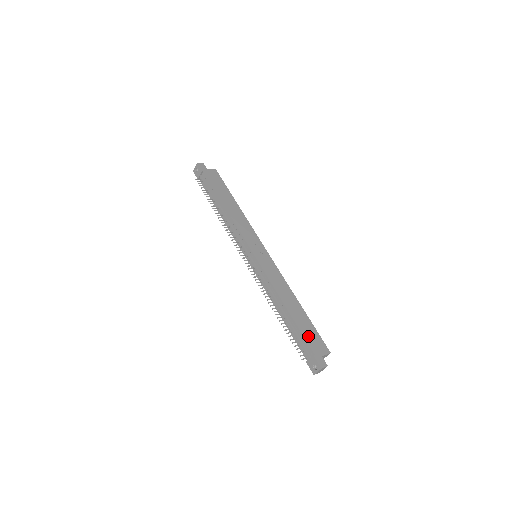
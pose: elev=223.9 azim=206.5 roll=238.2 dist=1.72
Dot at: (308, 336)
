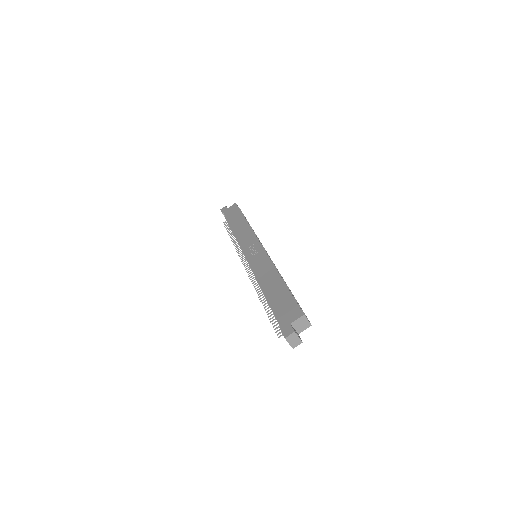
Dot at: (280, 309)
